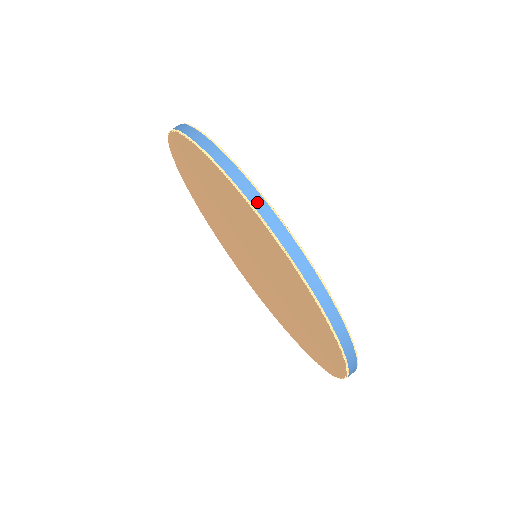
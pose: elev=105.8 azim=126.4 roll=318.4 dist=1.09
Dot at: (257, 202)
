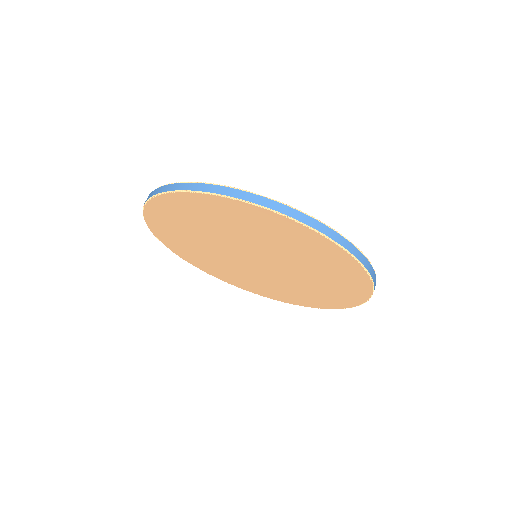
Dot at: (159, 191)
